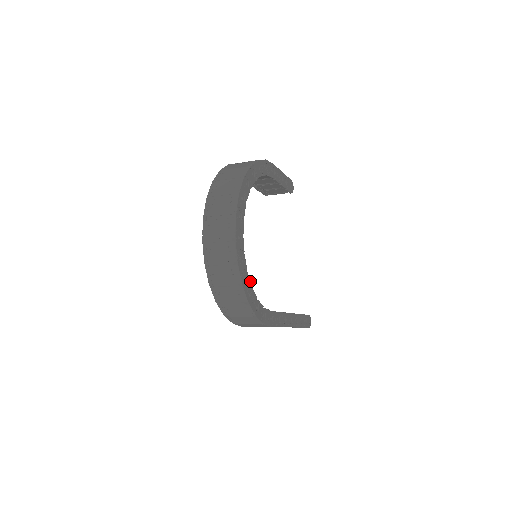
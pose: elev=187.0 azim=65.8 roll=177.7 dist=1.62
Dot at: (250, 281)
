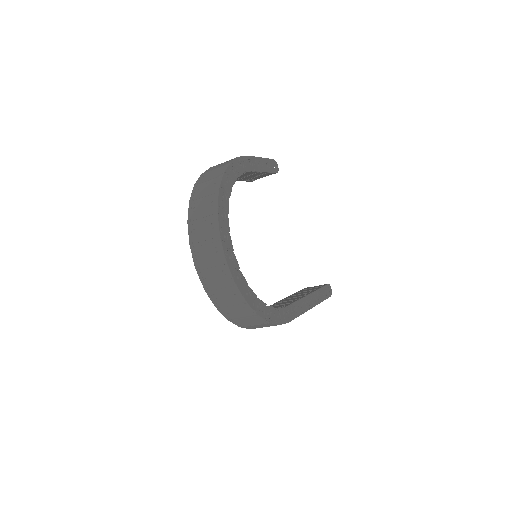
Dot at: (254, 293)
